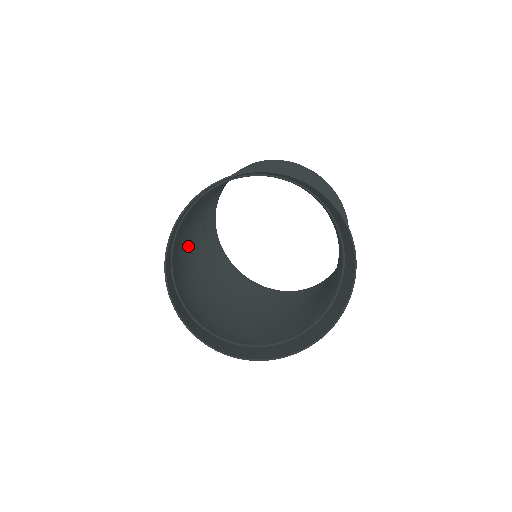
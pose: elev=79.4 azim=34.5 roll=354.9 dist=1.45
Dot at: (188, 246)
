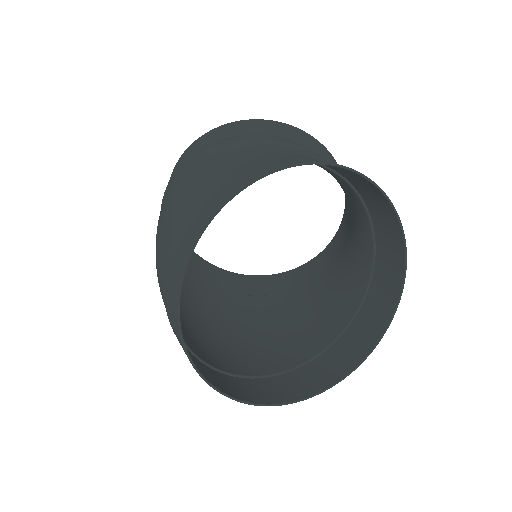
Dot at: occluded
